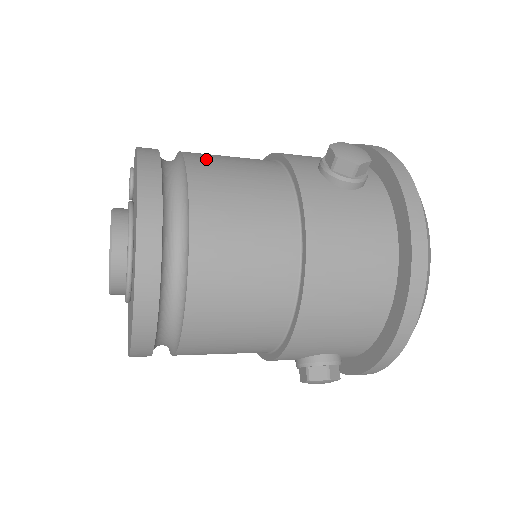
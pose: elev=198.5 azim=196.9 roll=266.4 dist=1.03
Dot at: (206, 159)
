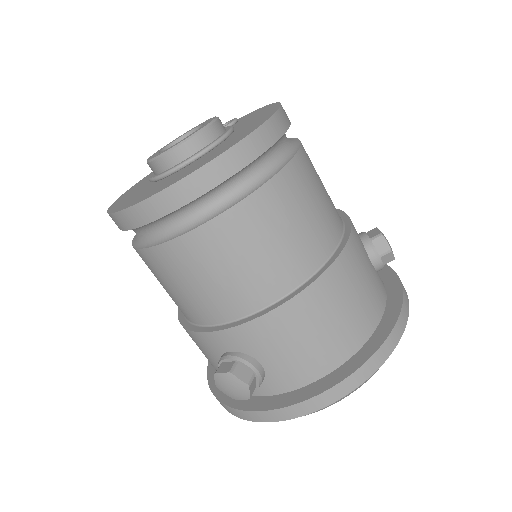
Dot at: occluded
